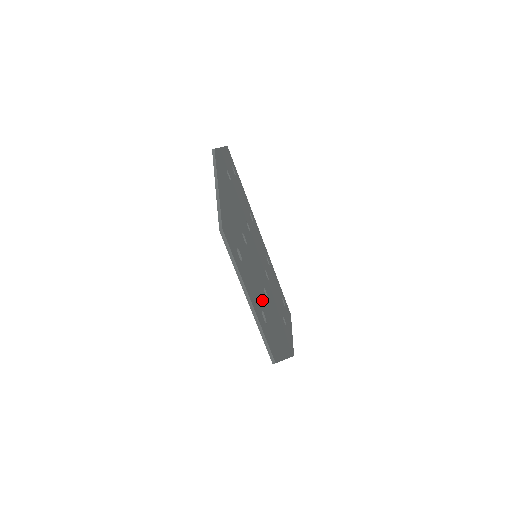
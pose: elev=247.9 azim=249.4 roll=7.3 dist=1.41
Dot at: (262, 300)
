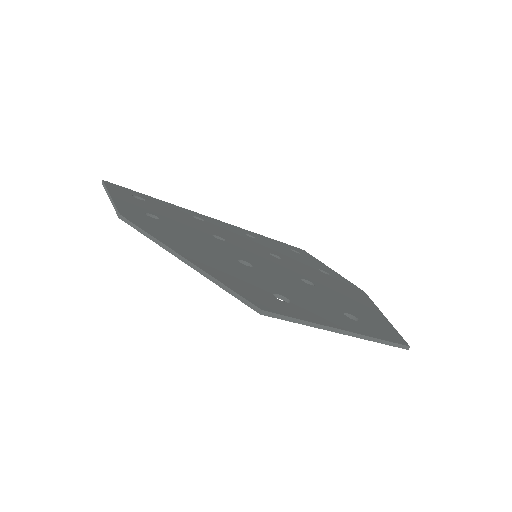
Dot at: (325, 300)
